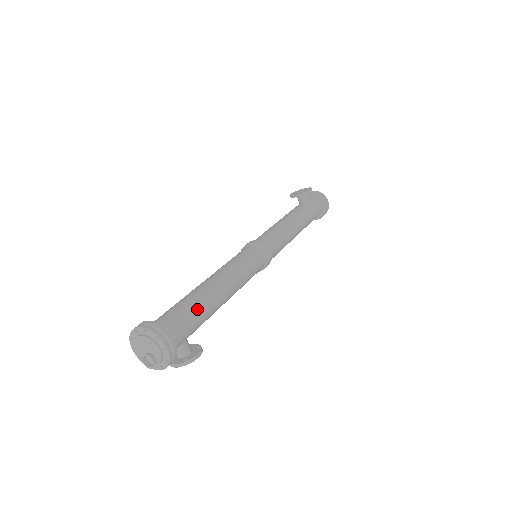
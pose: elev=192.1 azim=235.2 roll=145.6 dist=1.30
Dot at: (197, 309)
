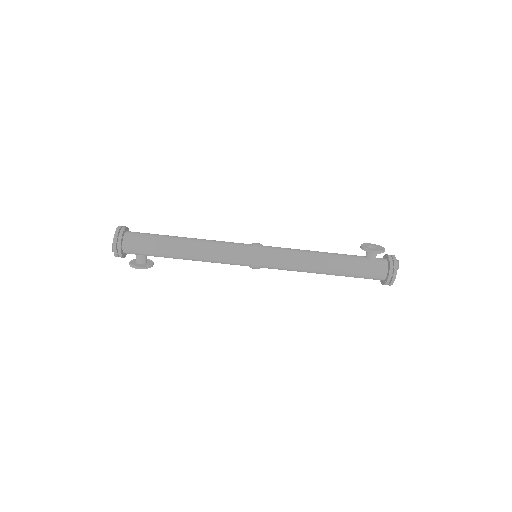
Dot at: (156, 245)
